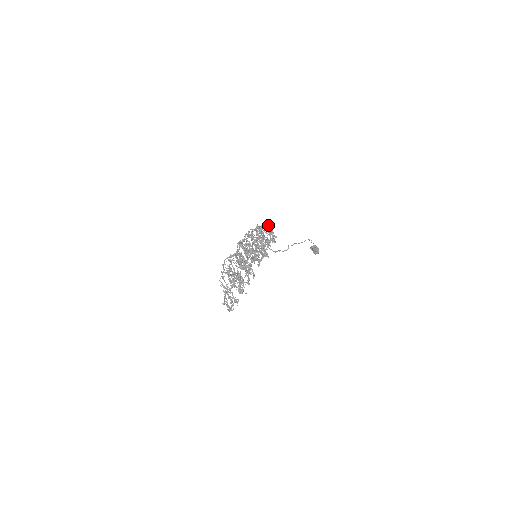
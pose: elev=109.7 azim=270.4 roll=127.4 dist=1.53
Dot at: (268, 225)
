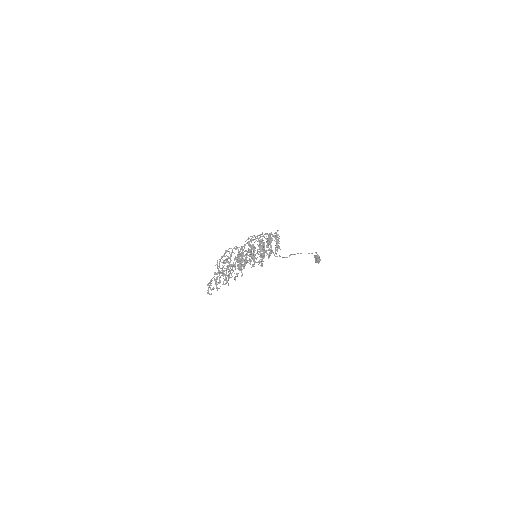
Dot at: (278, 240)
